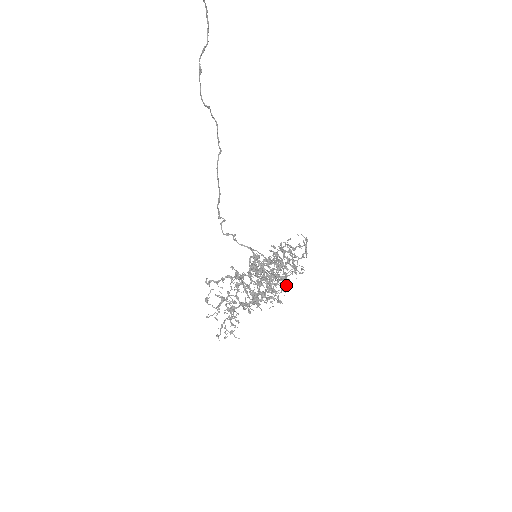
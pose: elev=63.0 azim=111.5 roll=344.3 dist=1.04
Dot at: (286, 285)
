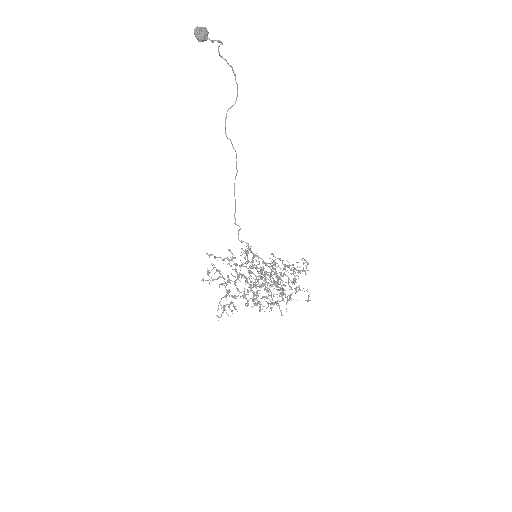
Dot at: (285, 296)
